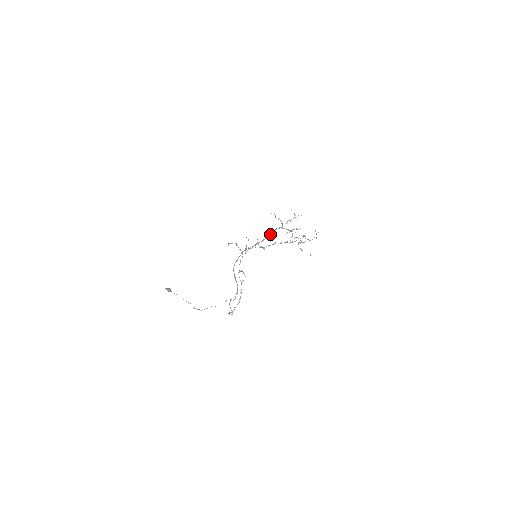
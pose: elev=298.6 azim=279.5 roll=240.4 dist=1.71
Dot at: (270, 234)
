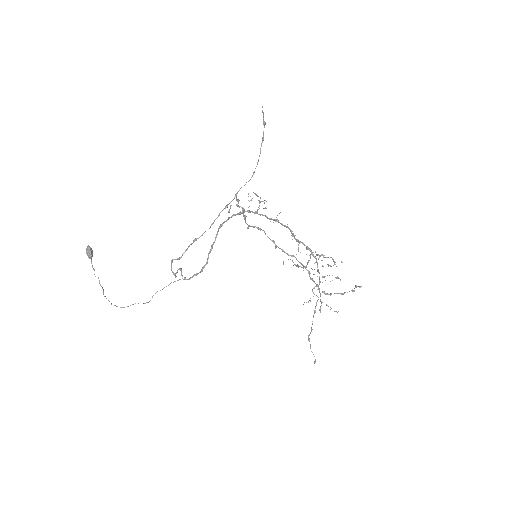
Dot at: (295, 235)
